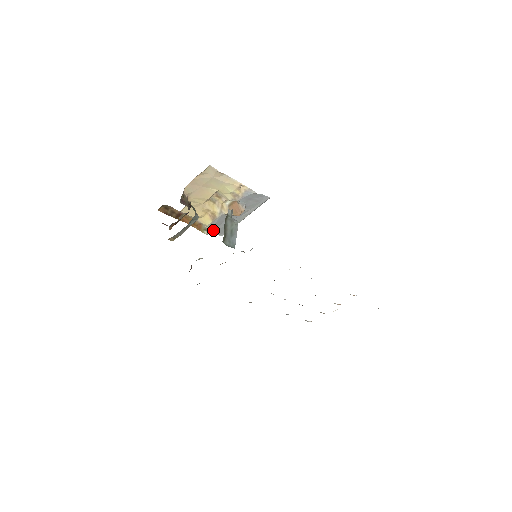
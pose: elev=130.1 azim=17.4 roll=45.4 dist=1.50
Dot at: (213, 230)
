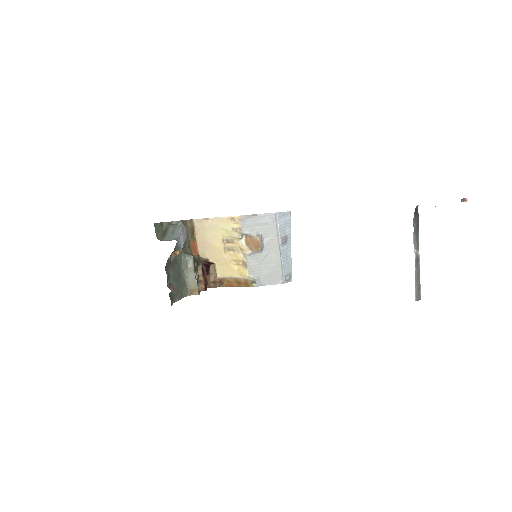
Dot at: (262, 280)
